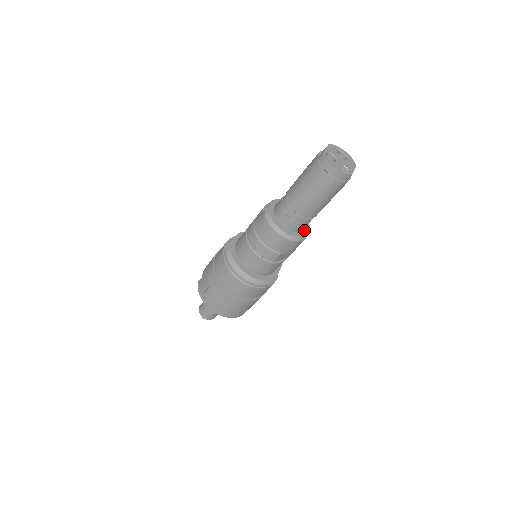
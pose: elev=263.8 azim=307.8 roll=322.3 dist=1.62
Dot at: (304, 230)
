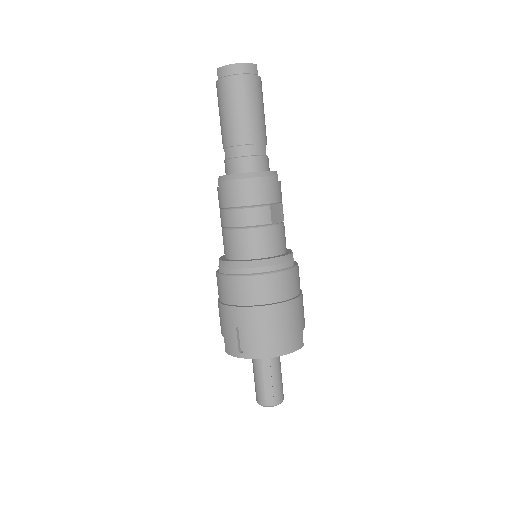
Dot at: occluded
